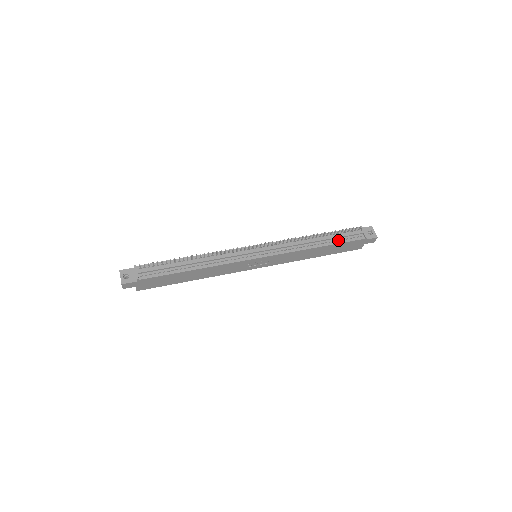
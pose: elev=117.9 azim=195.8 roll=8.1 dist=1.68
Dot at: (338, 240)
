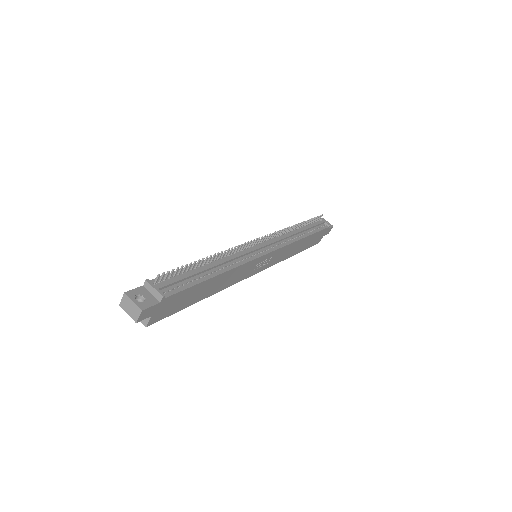
Dot at: (313, 230)
